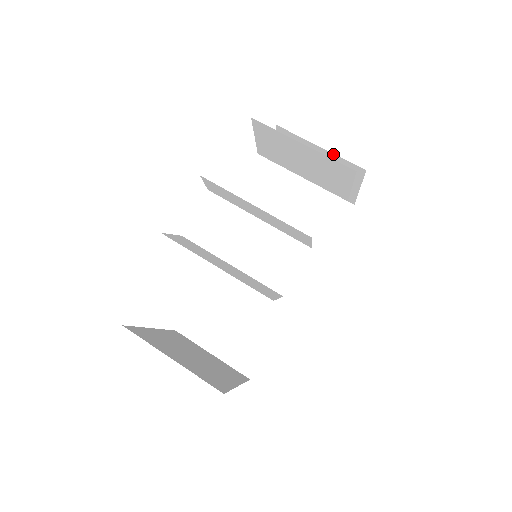
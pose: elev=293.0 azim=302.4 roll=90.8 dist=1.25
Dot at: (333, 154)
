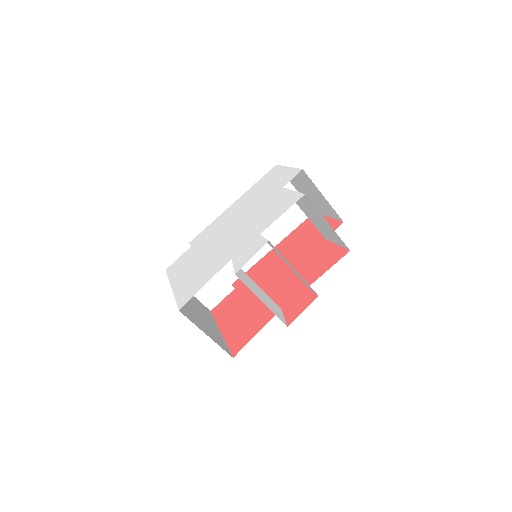
Dot at: (329, 204)
